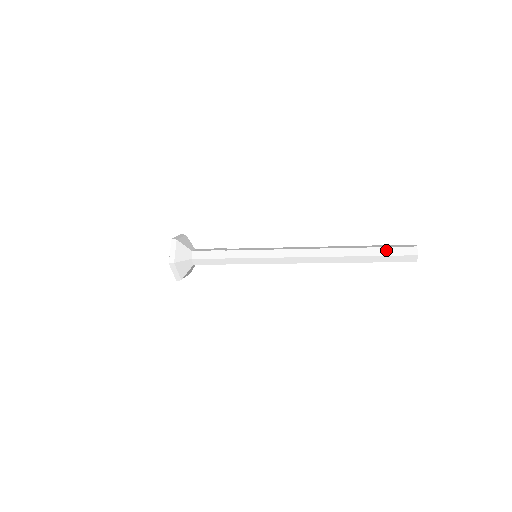
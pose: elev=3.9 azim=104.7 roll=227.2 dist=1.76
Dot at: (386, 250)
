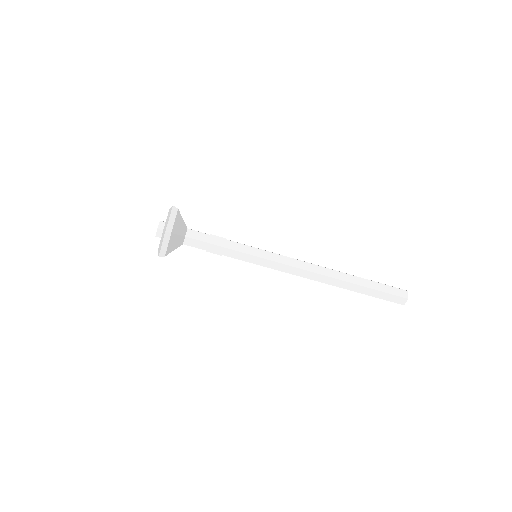
Dot at: occluded
